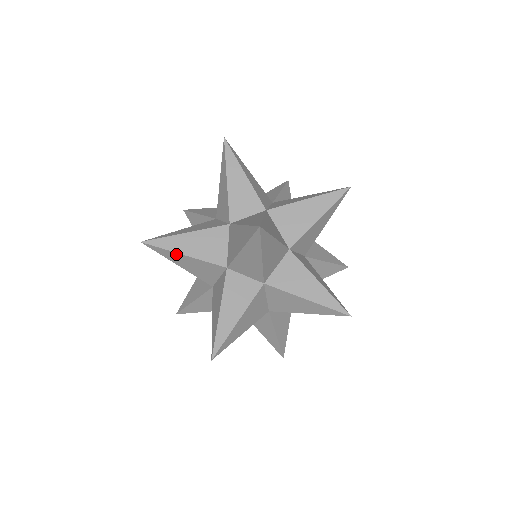
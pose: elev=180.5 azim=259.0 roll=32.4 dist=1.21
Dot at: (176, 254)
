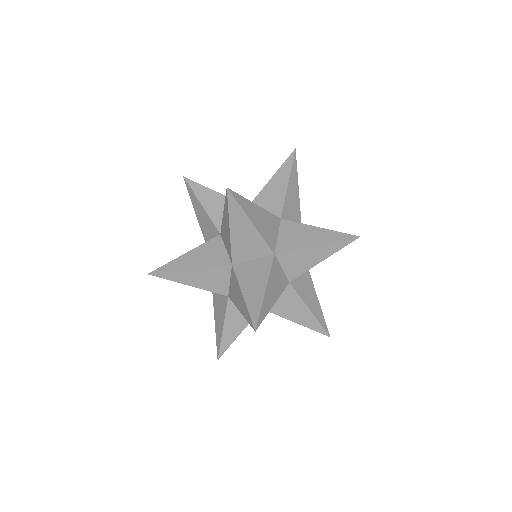
Dot at: (245, 218)
